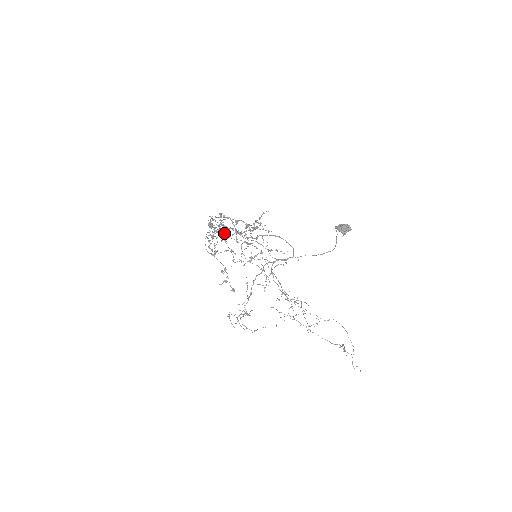
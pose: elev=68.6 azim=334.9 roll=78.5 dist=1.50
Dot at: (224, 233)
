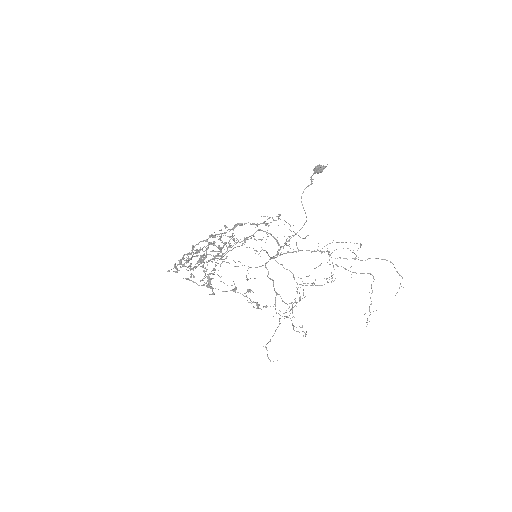
Dot at: (224, 232)
